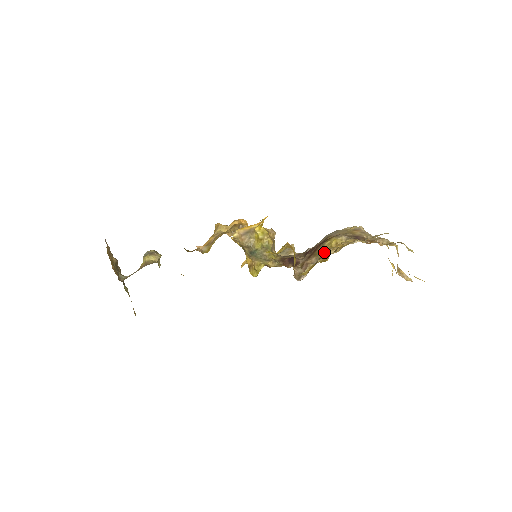
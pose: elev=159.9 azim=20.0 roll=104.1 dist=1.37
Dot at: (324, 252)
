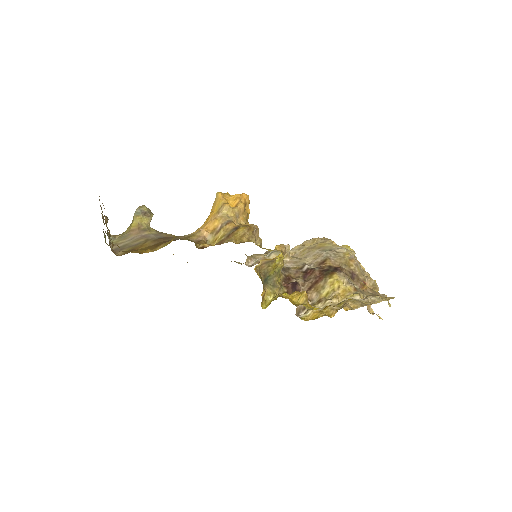
Dot at: (326, 293)
